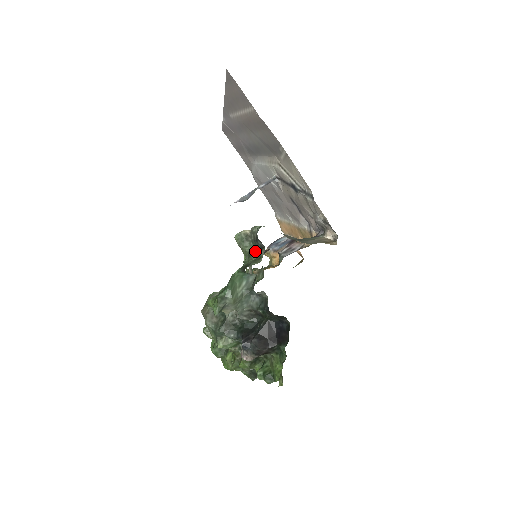
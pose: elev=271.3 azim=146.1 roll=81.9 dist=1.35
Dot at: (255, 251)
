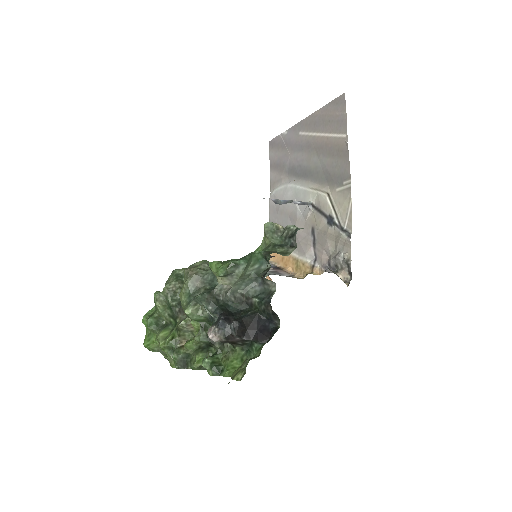
Dot at: (281, 246)
